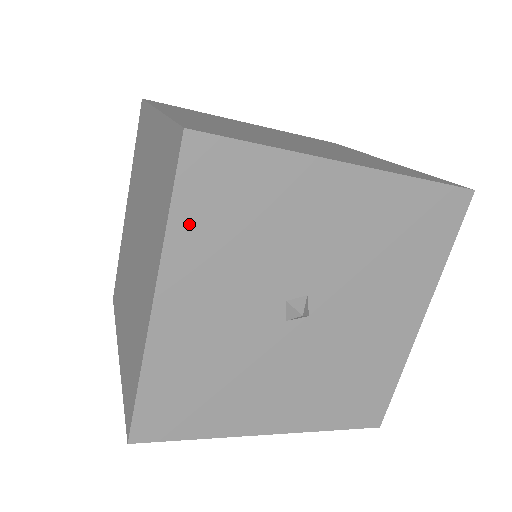
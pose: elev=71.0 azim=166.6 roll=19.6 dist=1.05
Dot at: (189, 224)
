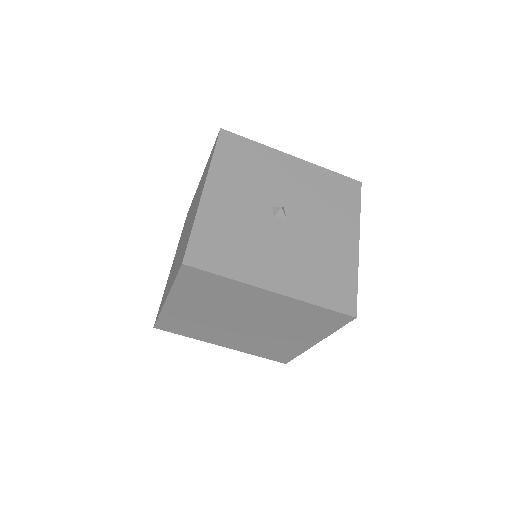
Dot at: (222, 160)
